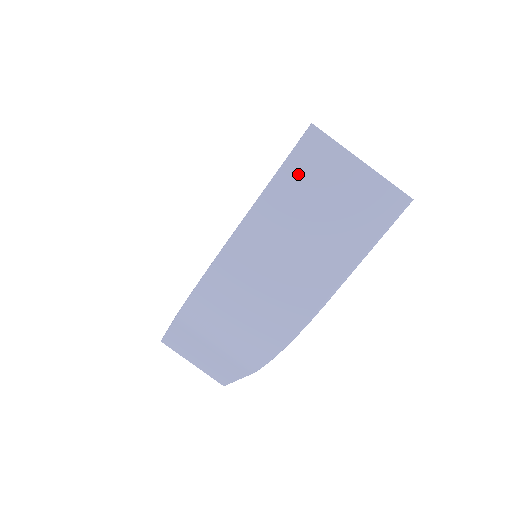
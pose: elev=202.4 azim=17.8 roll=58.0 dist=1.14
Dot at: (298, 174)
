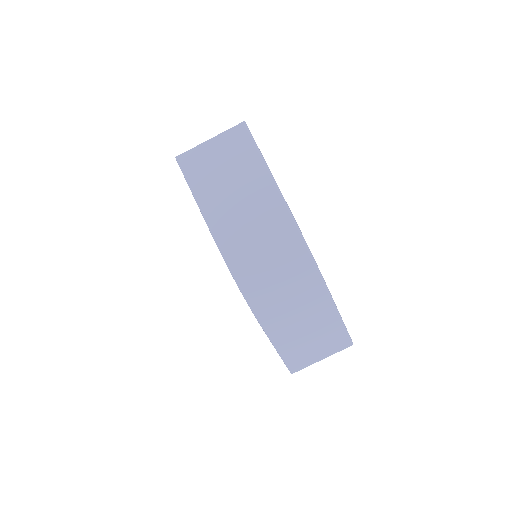
Dot at: (197, 177)
